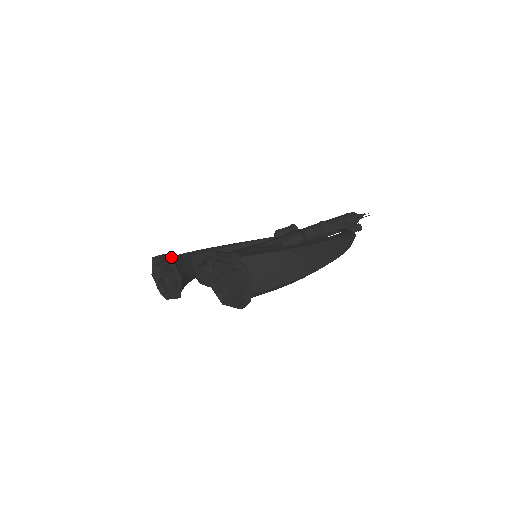
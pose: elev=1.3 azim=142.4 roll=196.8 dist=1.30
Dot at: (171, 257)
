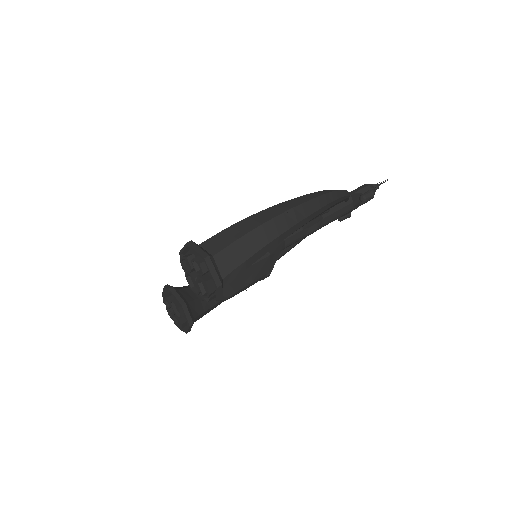
Dot at: (175, 287)
